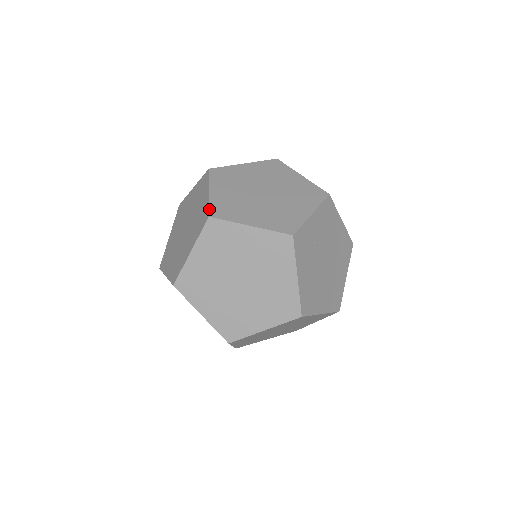
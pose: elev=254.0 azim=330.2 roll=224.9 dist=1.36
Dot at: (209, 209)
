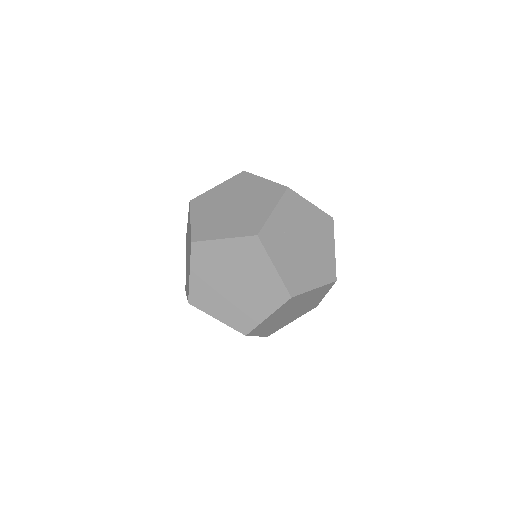
Dot at: (191, 236)
